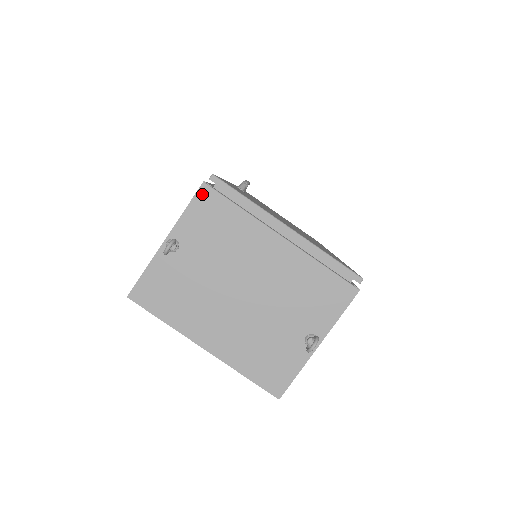
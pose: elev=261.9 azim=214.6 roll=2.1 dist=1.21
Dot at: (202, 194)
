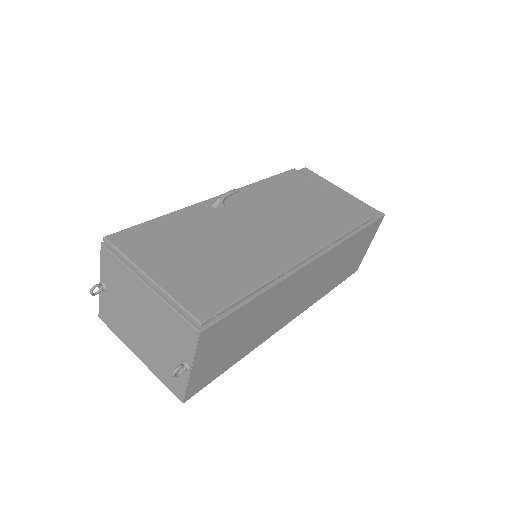
Dot at: (103, 252)
